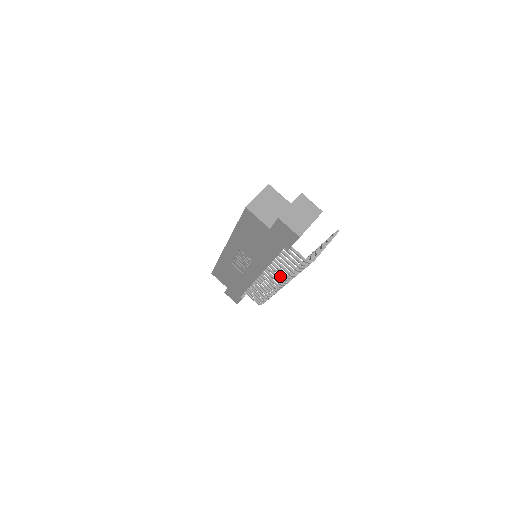
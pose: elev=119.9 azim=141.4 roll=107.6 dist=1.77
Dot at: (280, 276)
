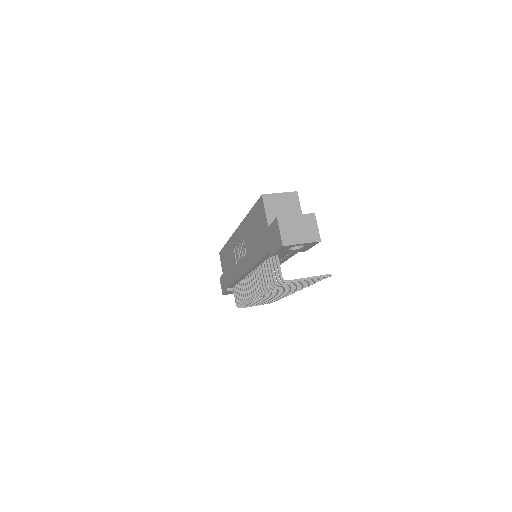
Dot at: (259, 283)
